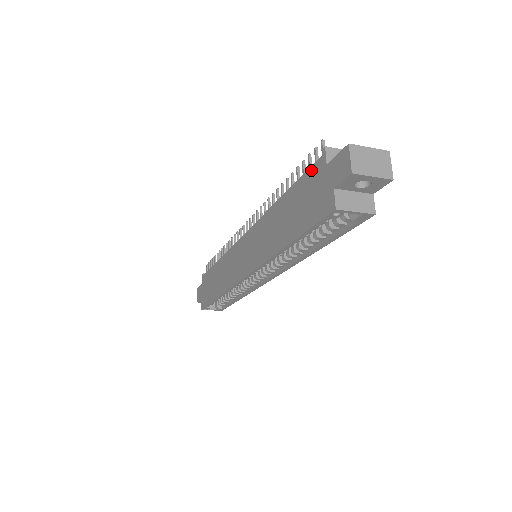
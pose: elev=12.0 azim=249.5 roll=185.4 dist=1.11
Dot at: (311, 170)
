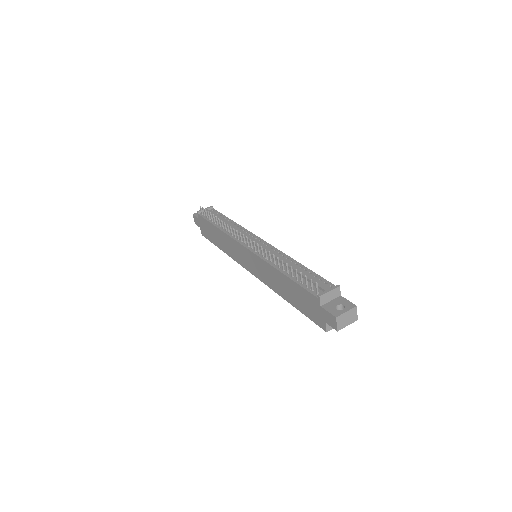
Dot at: (309, 294)
